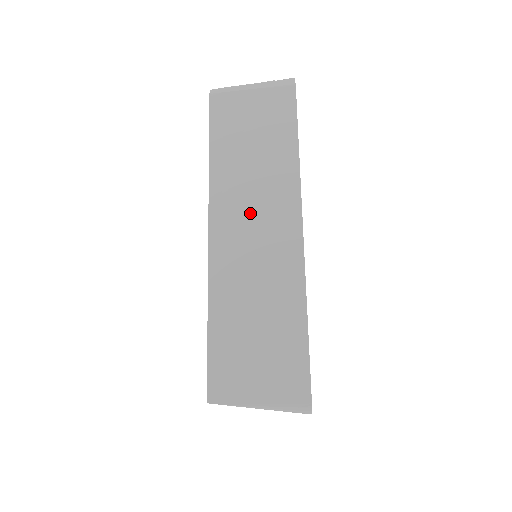
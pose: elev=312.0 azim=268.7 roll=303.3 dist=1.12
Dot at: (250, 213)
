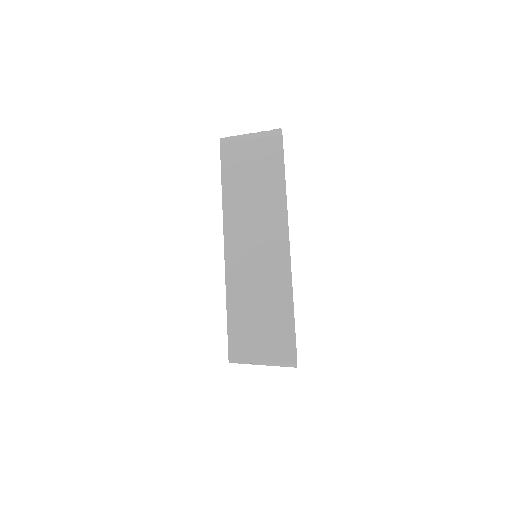
Dot at: (253, 233)
